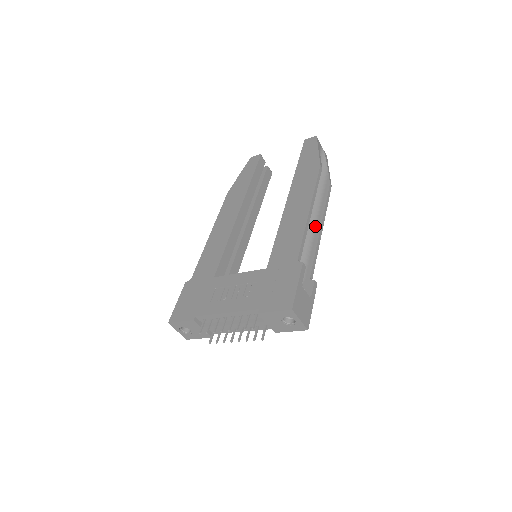
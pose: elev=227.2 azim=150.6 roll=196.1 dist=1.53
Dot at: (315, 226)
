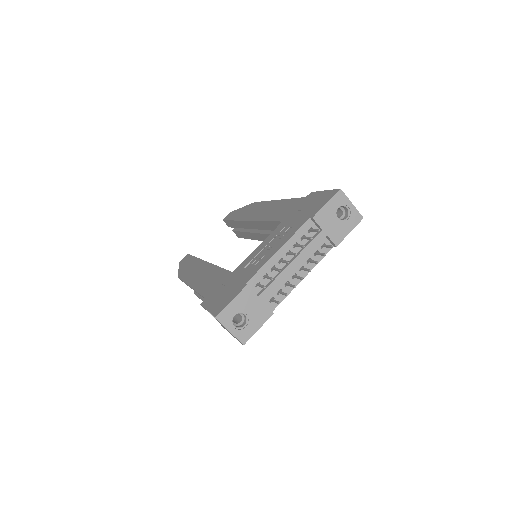
Dot at: occluded
